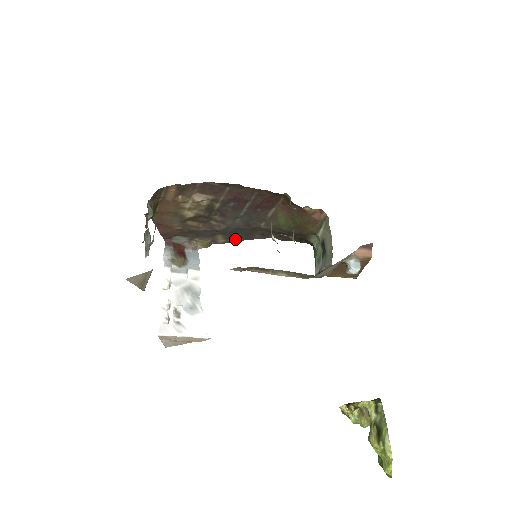
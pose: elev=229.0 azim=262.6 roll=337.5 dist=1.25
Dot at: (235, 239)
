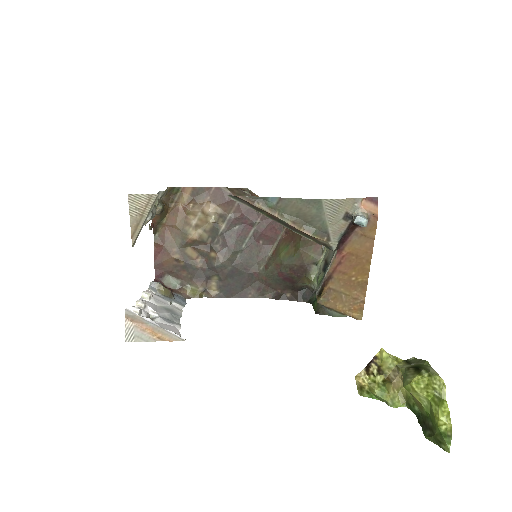
Dot at: (229, 293)
